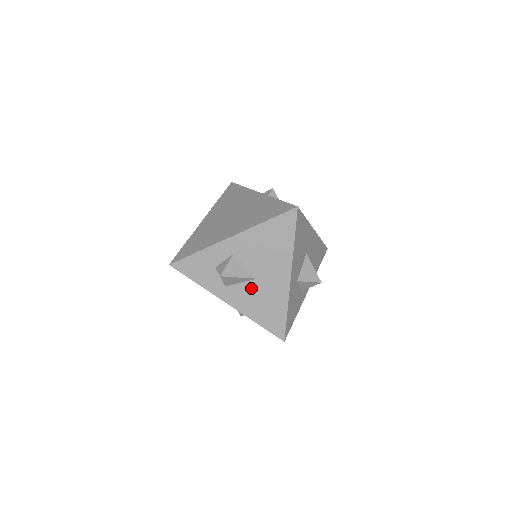
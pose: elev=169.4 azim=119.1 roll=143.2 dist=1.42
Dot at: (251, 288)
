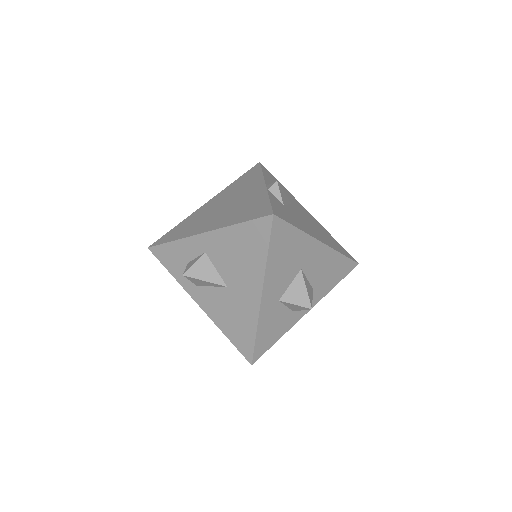
Dot at: (221, 295)
